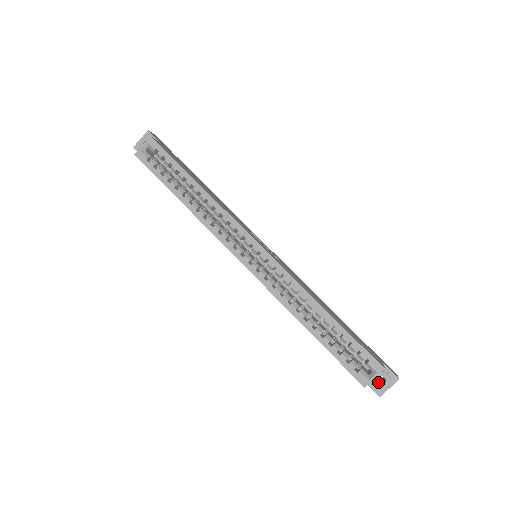
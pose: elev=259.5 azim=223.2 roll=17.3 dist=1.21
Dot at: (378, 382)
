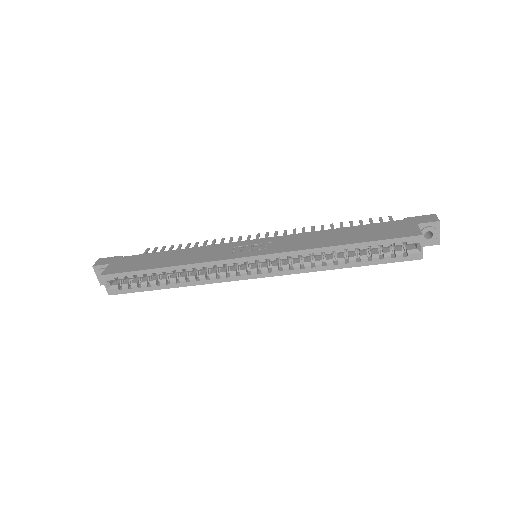
Dot at: (428, 237)
